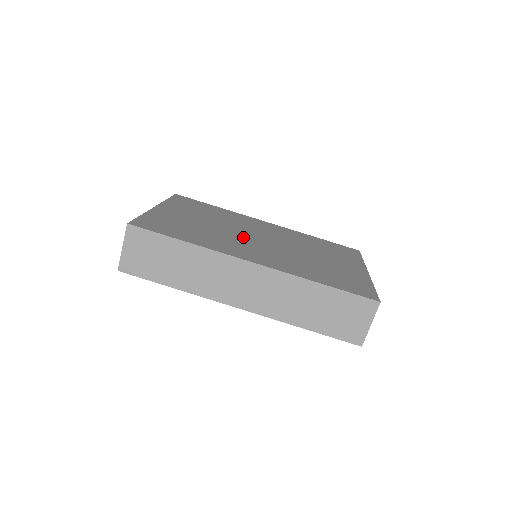
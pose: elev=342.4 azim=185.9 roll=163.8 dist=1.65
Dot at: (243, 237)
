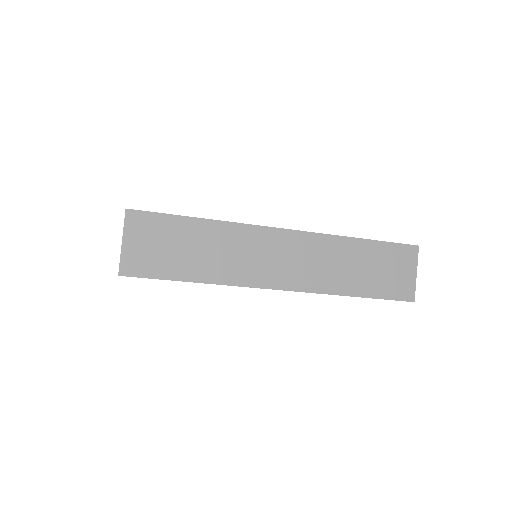
Dot at: occluded
